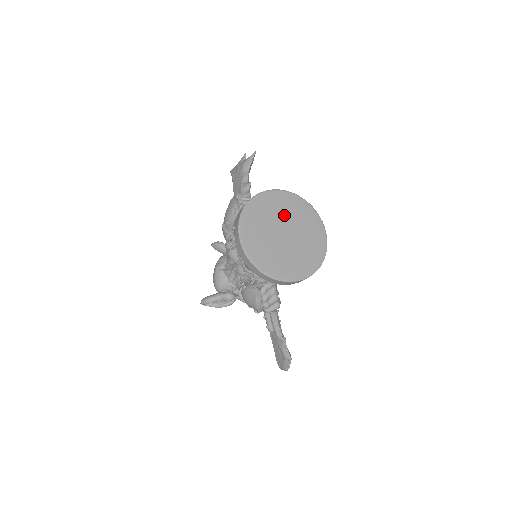
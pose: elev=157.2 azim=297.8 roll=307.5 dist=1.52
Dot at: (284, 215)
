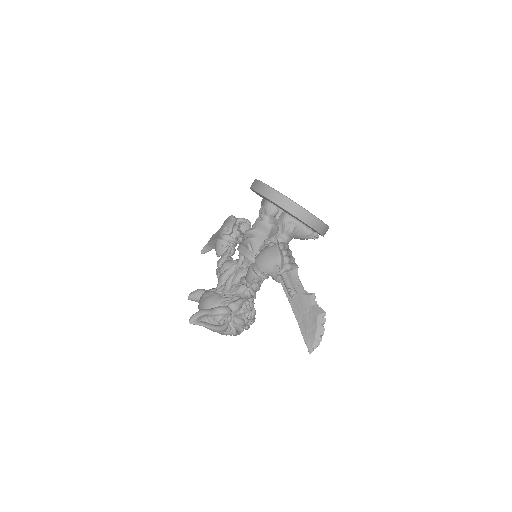
Dot at: occluded
